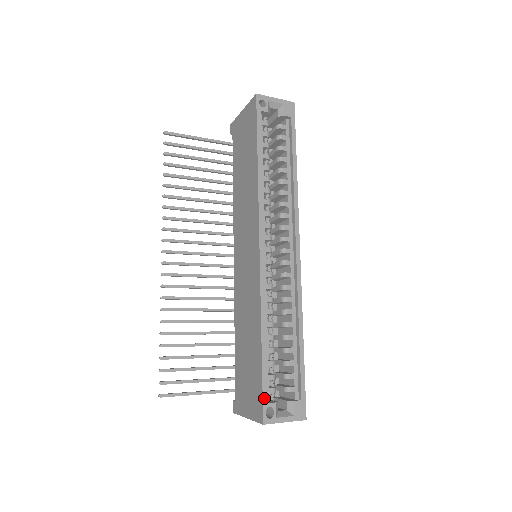
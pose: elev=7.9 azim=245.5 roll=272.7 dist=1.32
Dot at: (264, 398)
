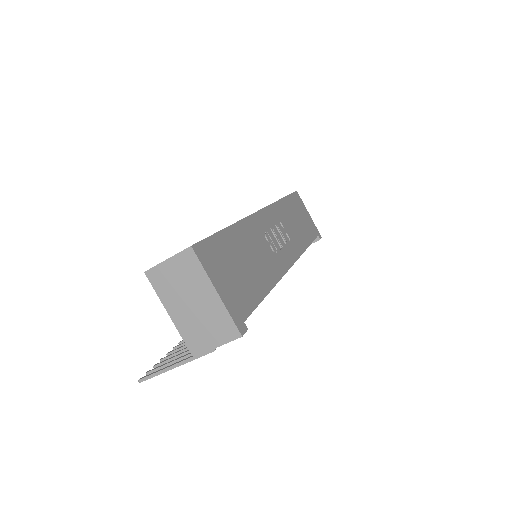
Dot at: occluded
